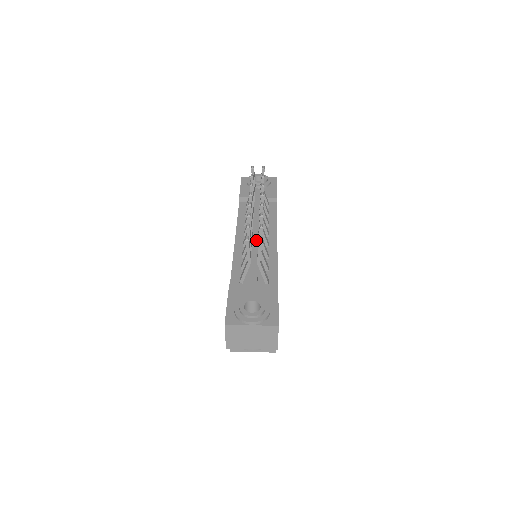
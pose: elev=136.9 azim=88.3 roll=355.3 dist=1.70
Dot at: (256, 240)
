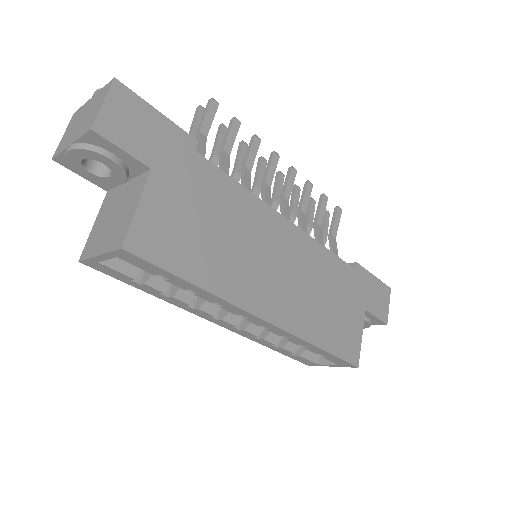
Dot at: occluded
